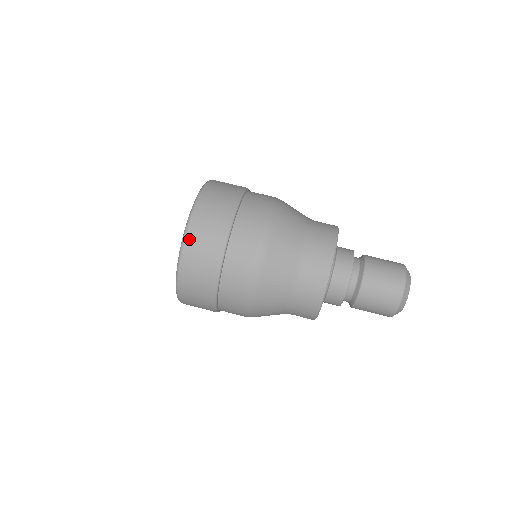
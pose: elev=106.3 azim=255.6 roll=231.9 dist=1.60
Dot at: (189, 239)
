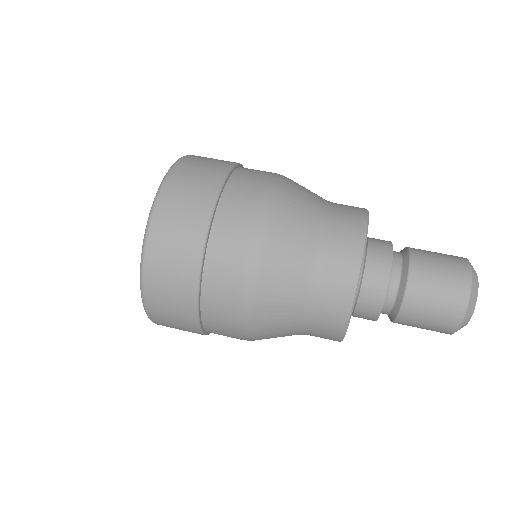
Dot at: (149, 264)
